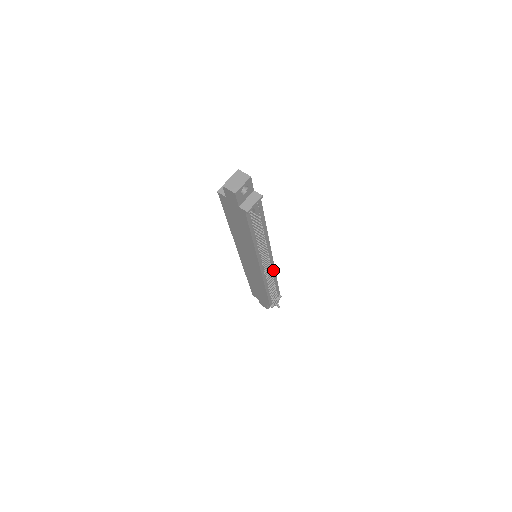
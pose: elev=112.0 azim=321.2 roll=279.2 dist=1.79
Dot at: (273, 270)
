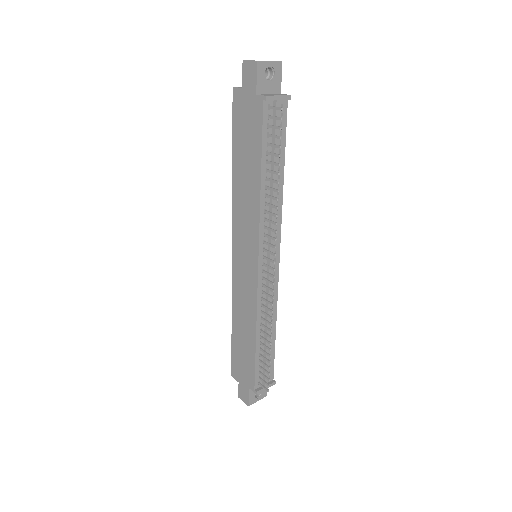
Dot at: (274, 299)
